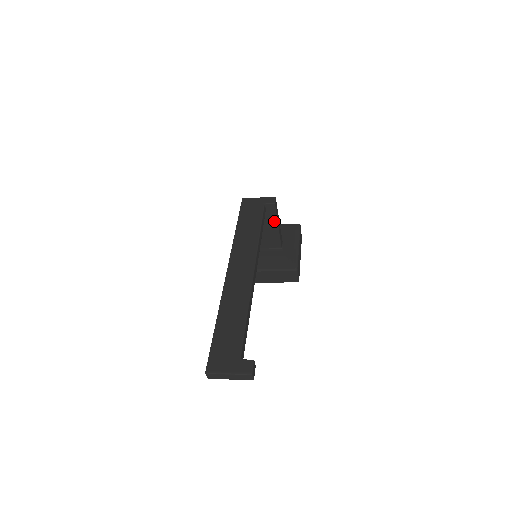
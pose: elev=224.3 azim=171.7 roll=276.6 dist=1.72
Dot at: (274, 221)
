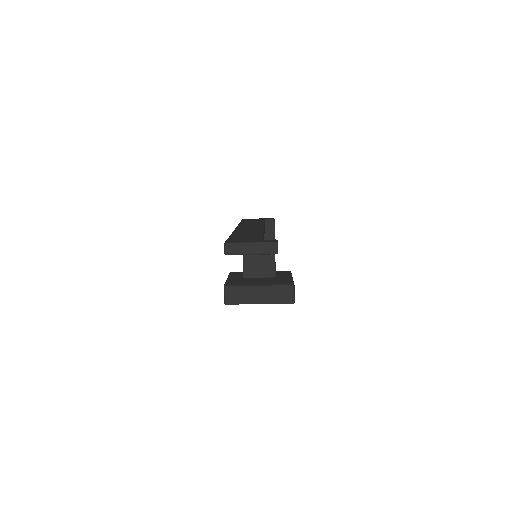
Dot at: occluded
